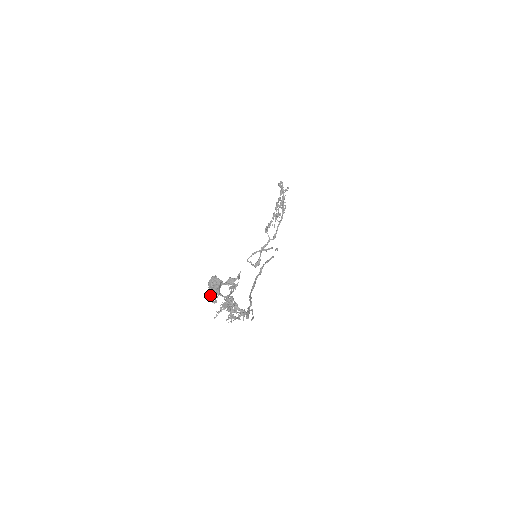
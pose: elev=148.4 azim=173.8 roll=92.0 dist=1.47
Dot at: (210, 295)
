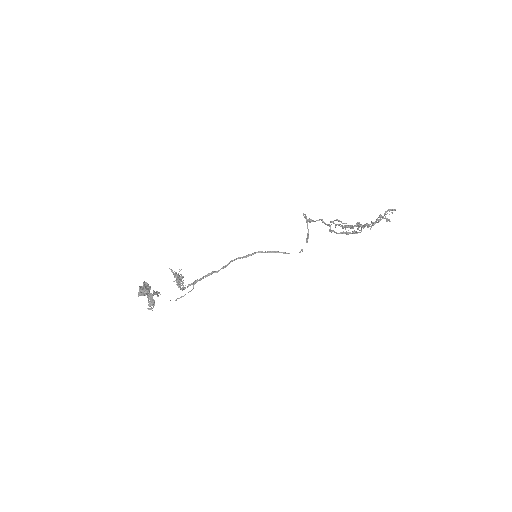
Dot at: (147, 283)
